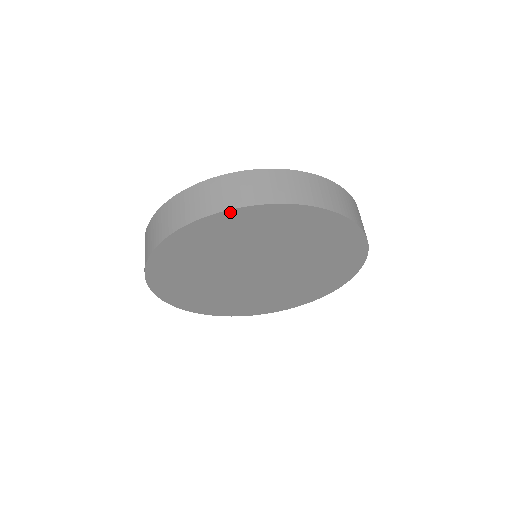
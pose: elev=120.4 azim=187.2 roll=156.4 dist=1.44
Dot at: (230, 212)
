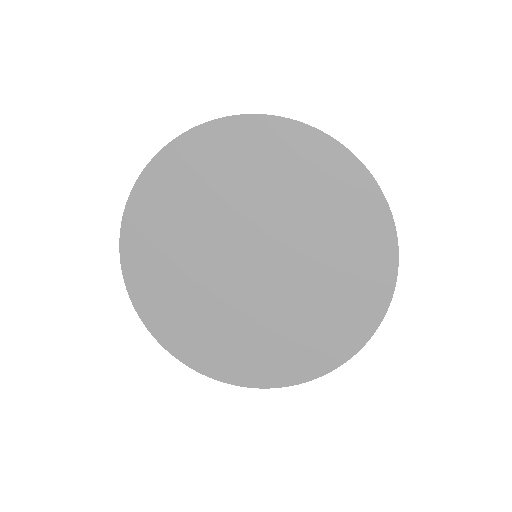
Dot at: (226, 122)
